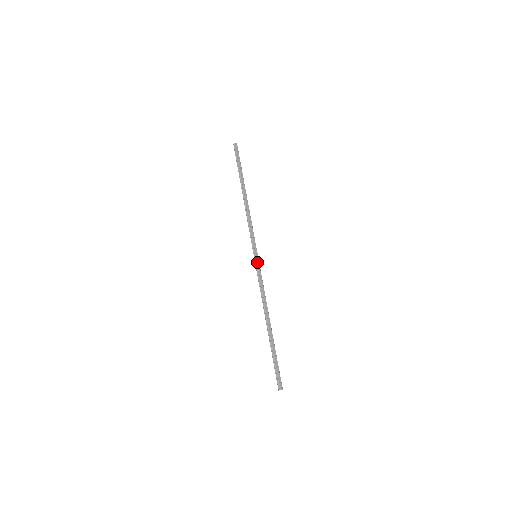
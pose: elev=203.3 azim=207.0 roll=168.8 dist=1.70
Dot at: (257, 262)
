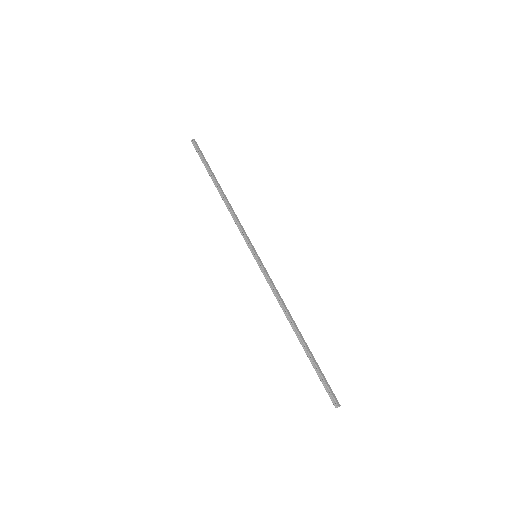
Dot at: (260, 262)
